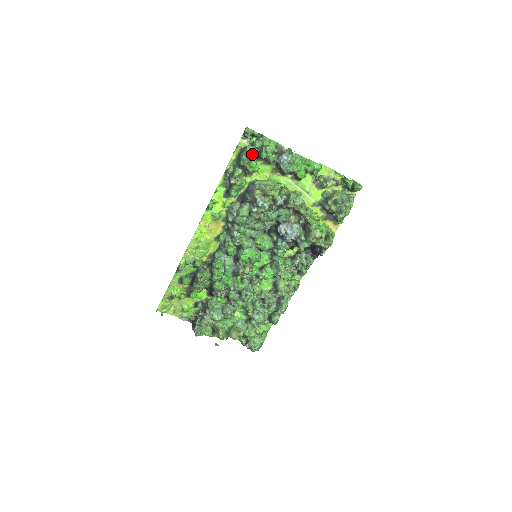
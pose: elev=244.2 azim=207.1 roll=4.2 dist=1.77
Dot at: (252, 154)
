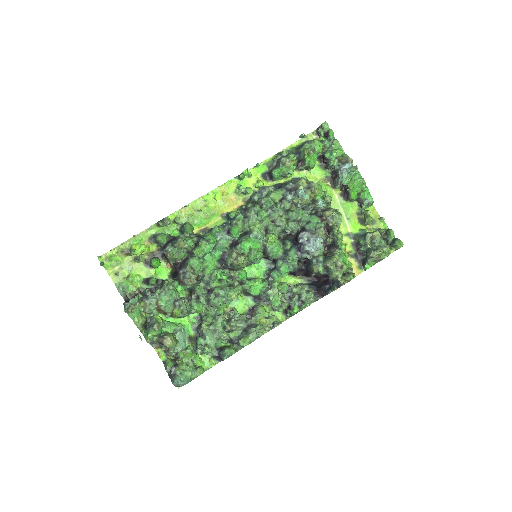
Dot at: (318, 145)
